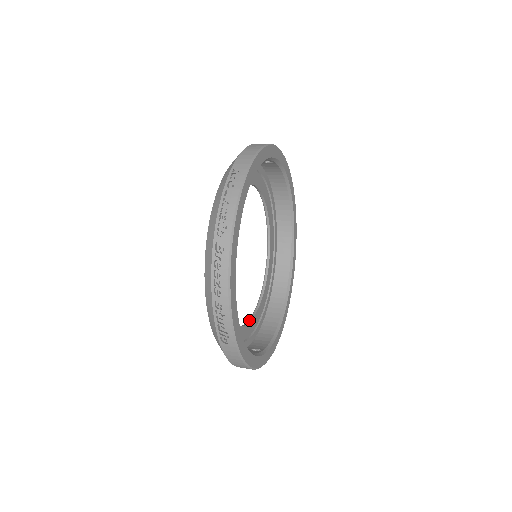
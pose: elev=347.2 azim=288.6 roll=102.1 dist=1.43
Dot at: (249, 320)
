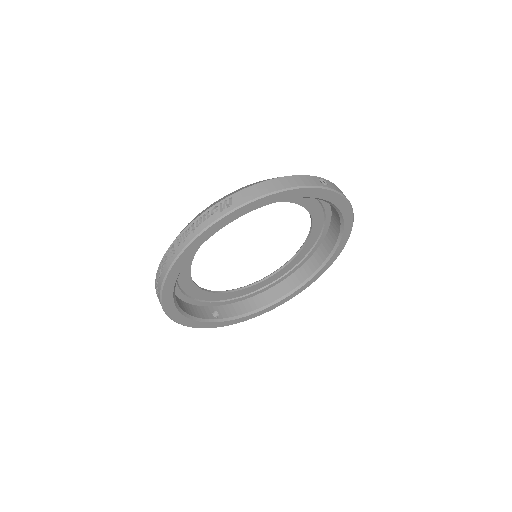
Dot at: (233, 290)
